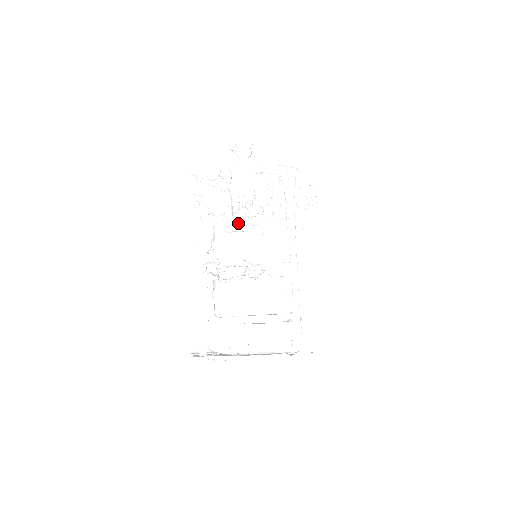
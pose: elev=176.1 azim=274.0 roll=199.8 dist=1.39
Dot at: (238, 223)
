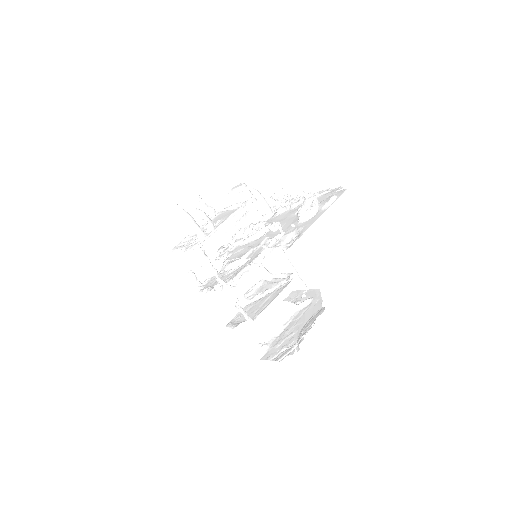
Dot at: (222, 238)
